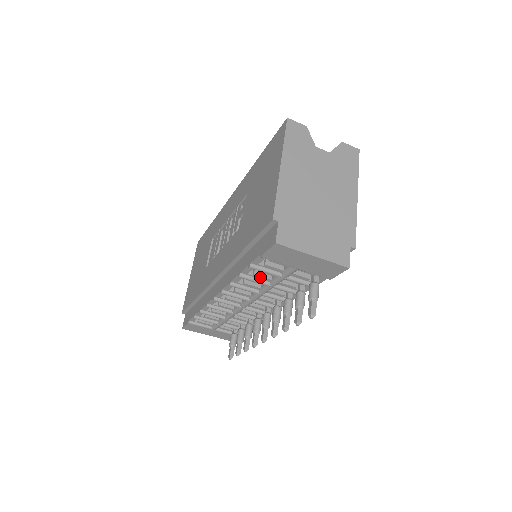
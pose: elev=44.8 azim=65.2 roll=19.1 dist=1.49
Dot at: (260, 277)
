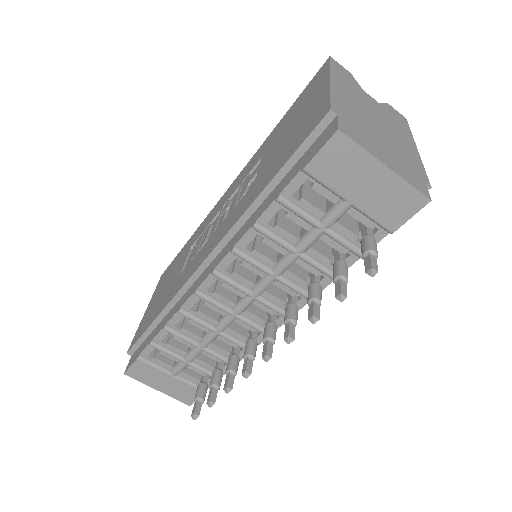
Dot at: (284, 232)
